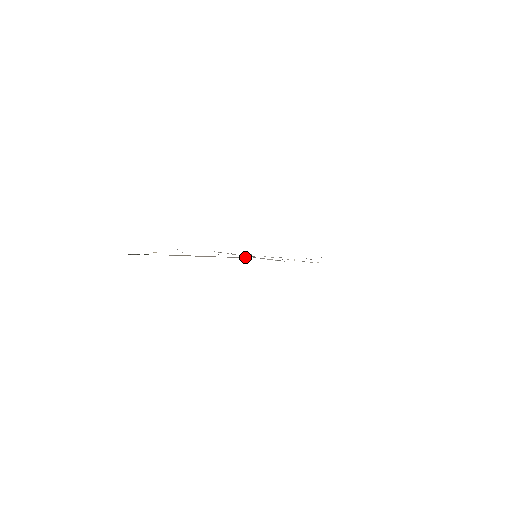
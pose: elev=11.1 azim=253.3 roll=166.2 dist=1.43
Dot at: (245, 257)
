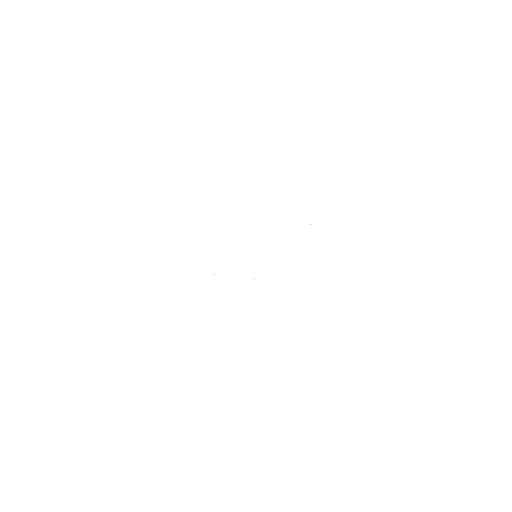
Dot at: occluded
